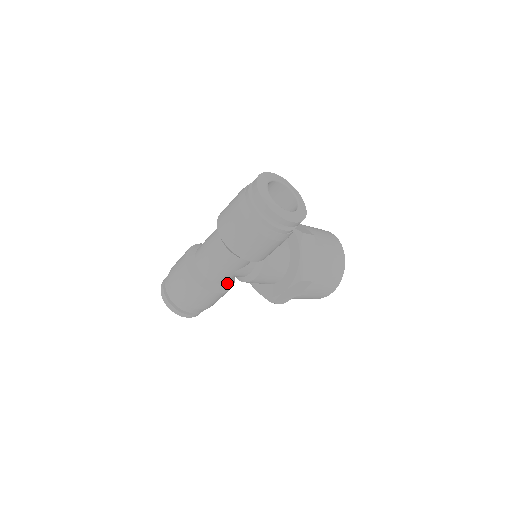
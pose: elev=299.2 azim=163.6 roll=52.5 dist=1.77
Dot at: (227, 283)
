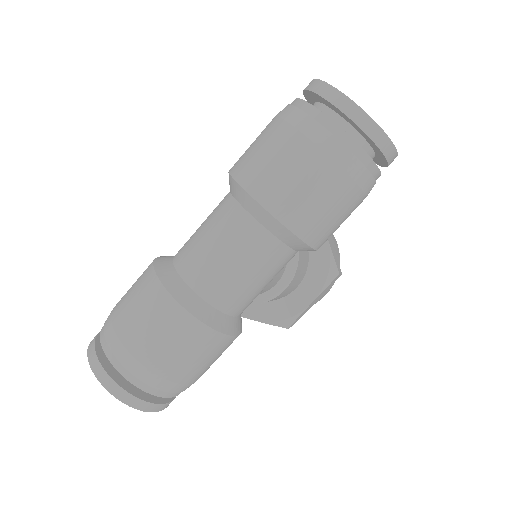
Dot at: occluded
